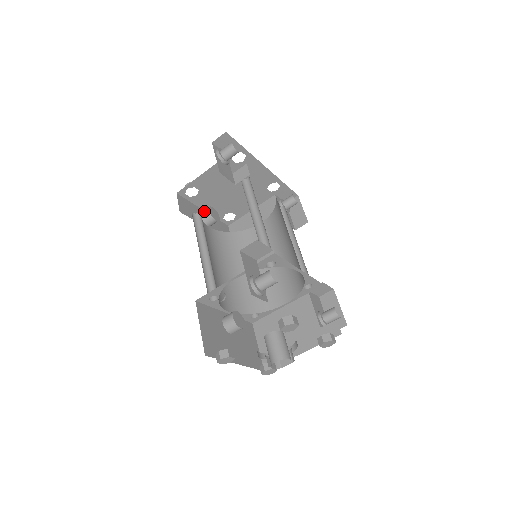
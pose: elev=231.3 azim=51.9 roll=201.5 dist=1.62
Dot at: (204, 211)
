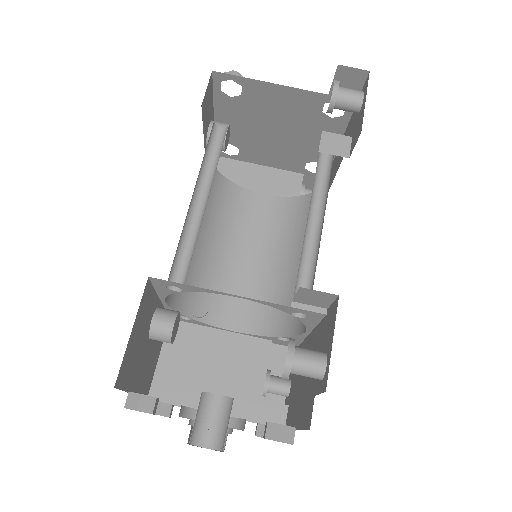
Dot at: (219, 124)
